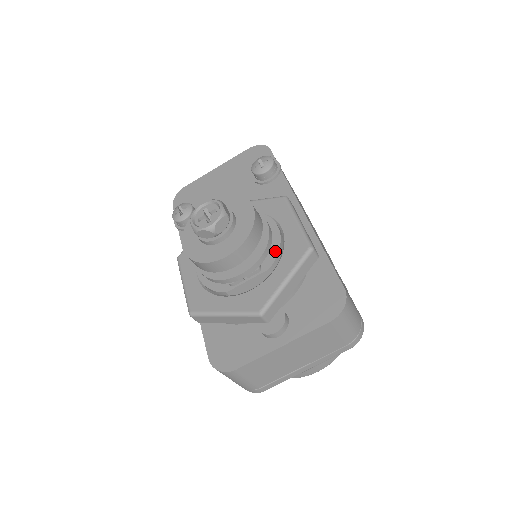
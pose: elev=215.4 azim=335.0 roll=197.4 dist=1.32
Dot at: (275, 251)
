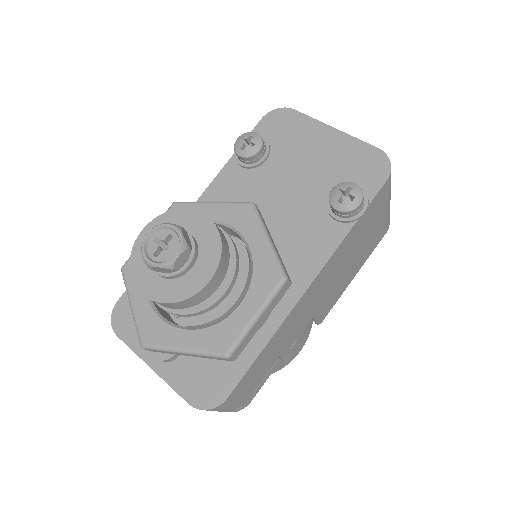
Dot at: (206, 318)
